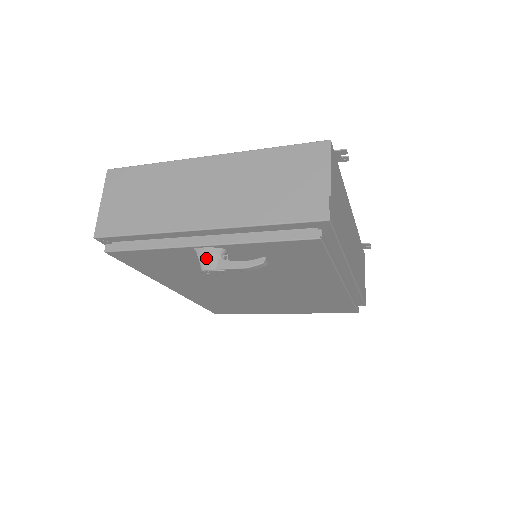
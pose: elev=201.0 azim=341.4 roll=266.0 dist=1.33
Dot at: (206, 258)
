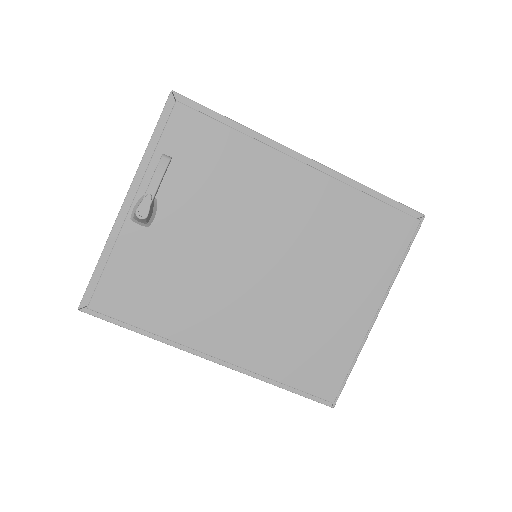
Dot at: (136, 208)
